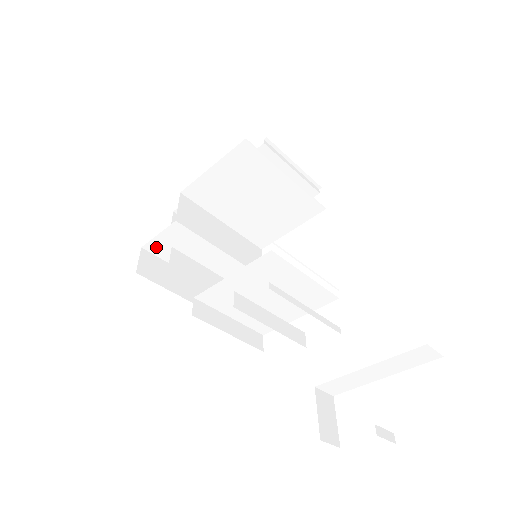
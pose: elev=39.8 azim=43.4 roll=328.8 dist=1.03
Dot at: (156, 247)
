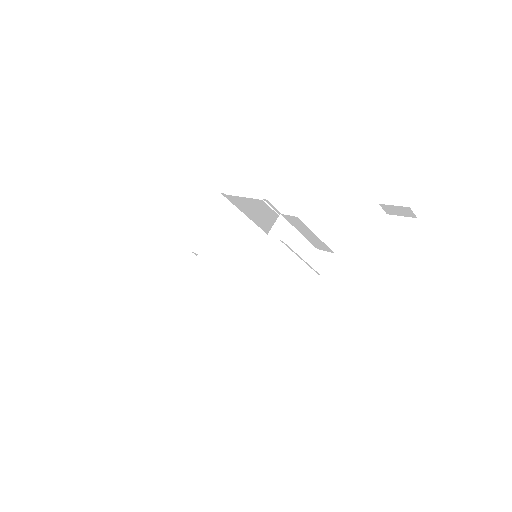
Dot at: (188, 281)
